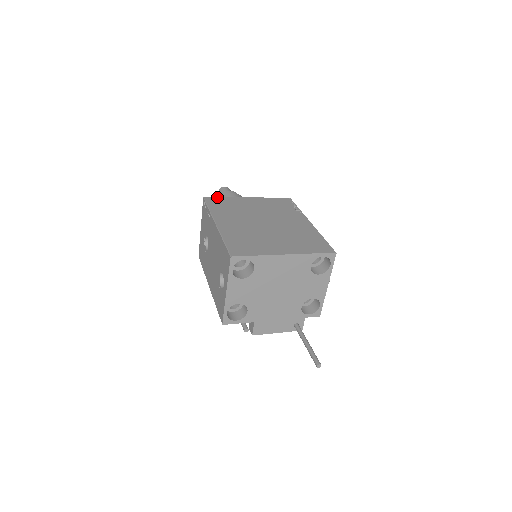
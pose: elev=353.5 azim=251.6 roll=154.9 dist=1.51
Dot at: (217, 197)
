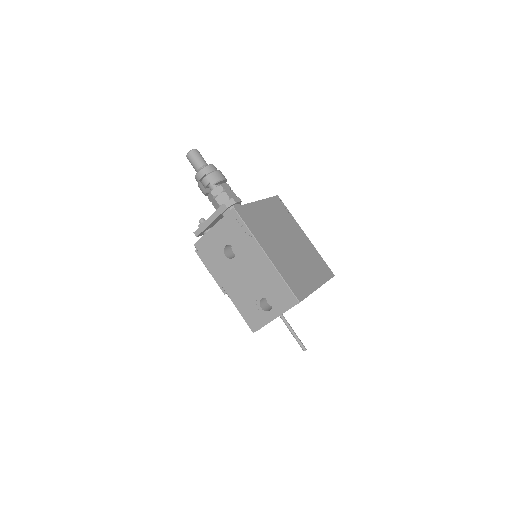
Dot at: (242, 205)
